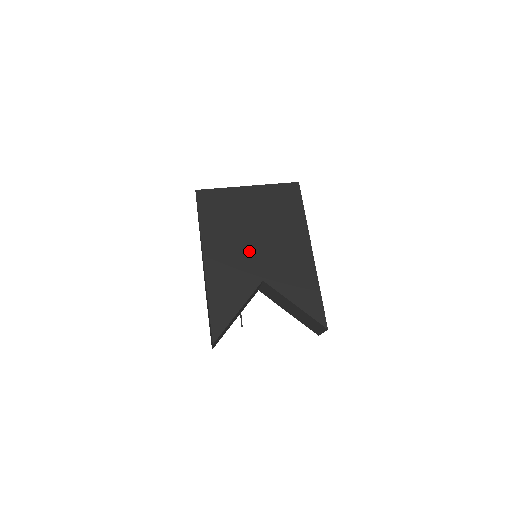
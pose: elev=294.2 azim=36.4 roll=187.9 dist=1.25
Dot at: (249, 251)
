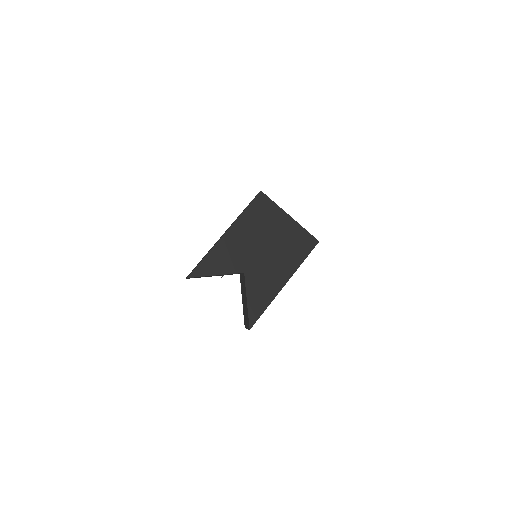
Dot at: (254, 251)
